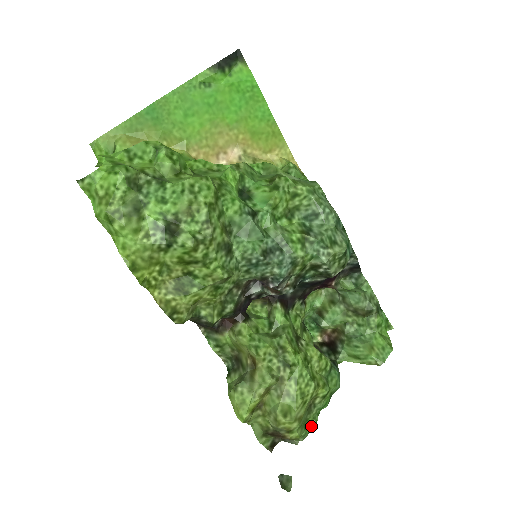
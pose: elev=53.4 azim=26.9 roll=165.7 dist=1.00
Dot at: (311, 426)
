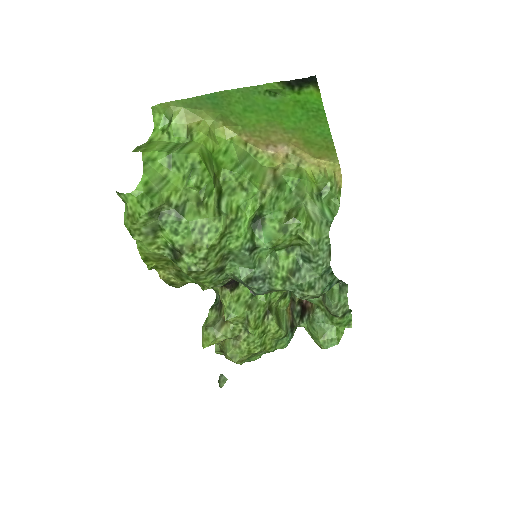
Dot at: (255, 359)
